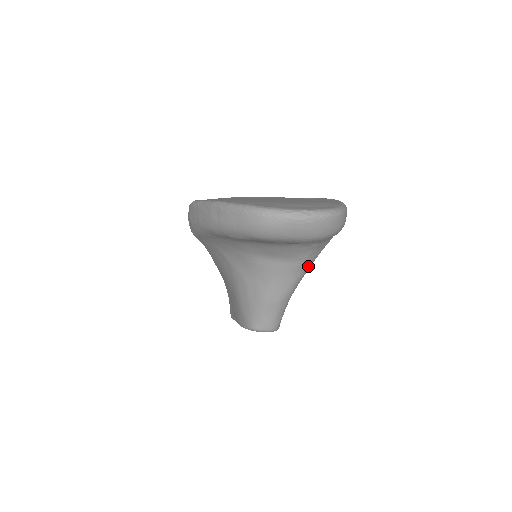
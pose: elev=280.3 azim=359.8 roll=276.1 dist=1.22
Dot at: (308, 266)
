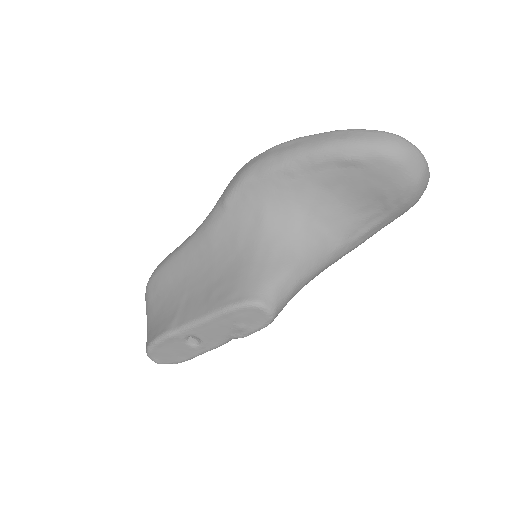
Dot at: (334, 260)
